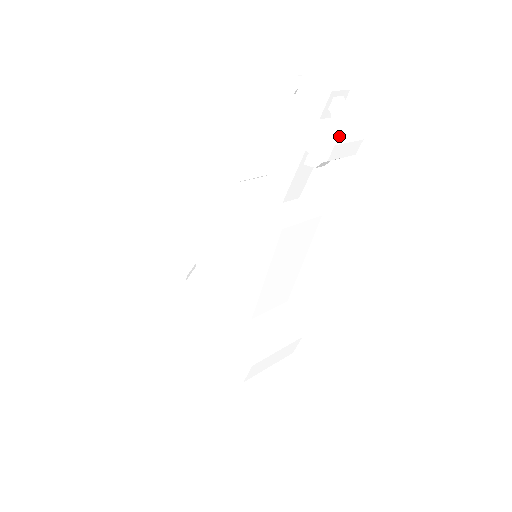
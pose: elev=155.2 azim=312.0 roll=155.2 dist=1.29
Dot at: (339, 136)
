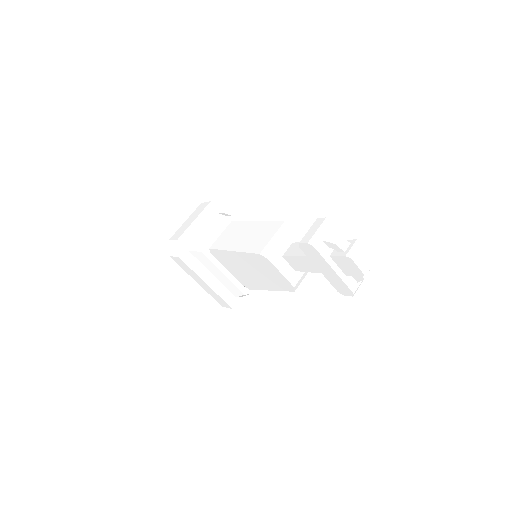
Dot at: (357, 289)
